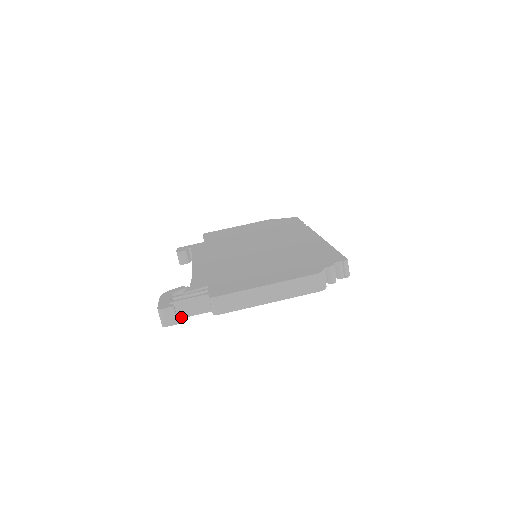
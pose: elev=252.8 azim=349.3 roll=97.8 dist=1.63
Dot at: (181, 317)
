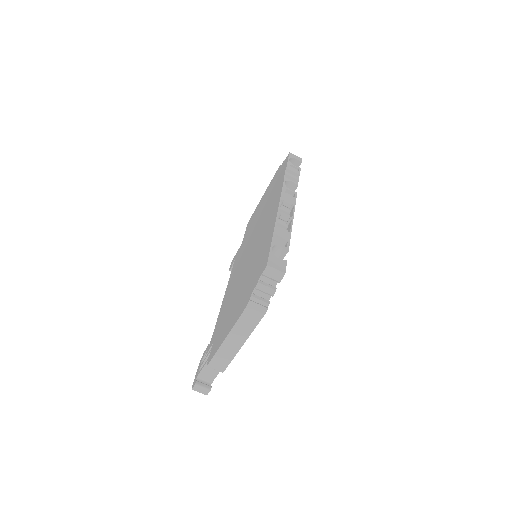
Dot at: (213, 379)
